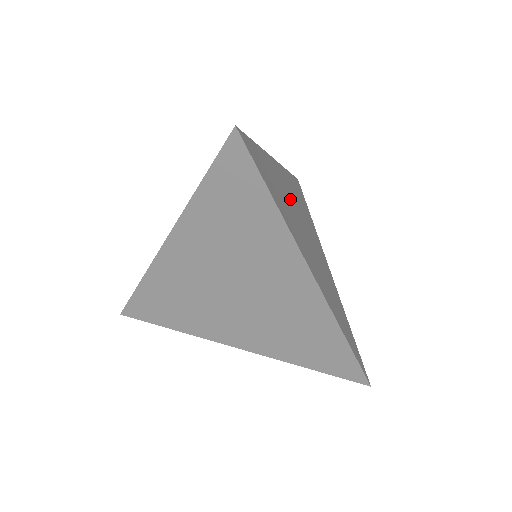
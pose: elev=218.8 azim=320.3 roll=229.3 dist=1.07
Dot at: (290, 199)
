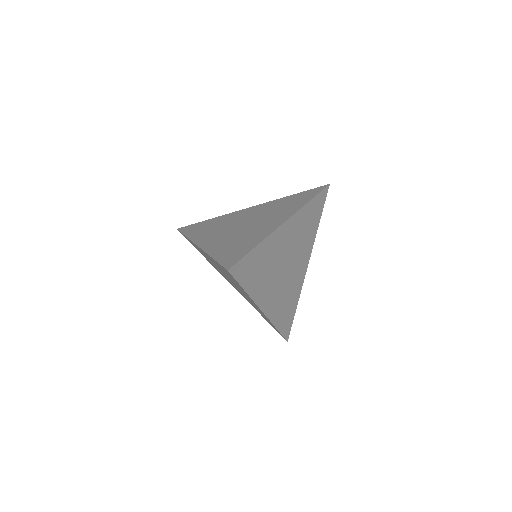
Dot at: (281, 251)
